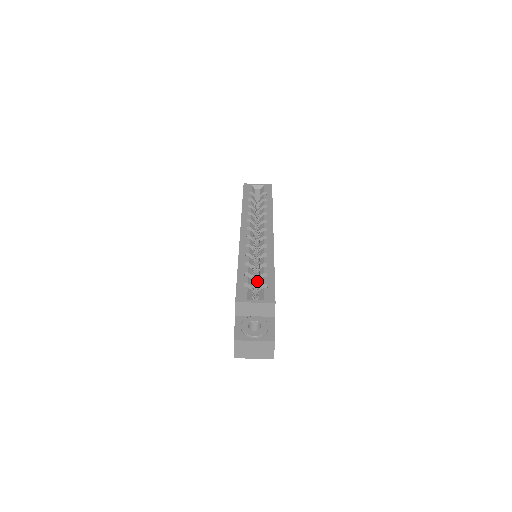
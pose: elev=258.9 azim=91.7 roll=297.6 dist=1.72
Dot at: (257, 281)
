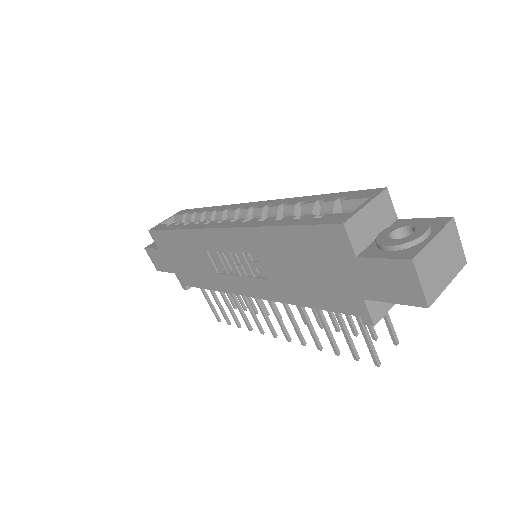
Dot at: occluded
